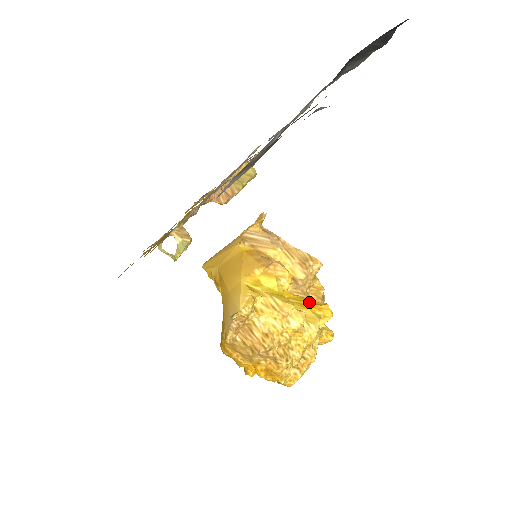
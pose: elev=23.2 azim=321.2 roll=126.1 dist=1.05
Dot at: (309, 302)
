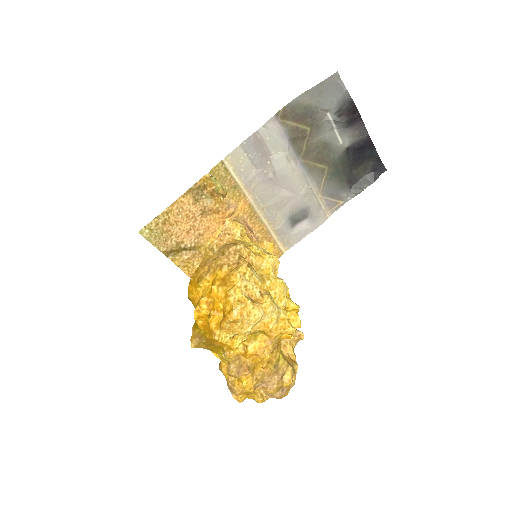
Dot at: occluded
